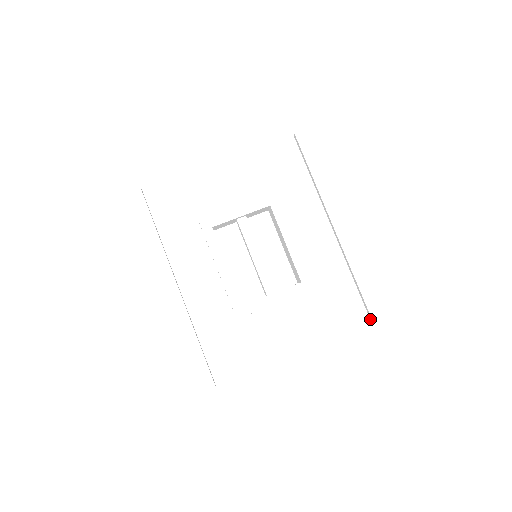
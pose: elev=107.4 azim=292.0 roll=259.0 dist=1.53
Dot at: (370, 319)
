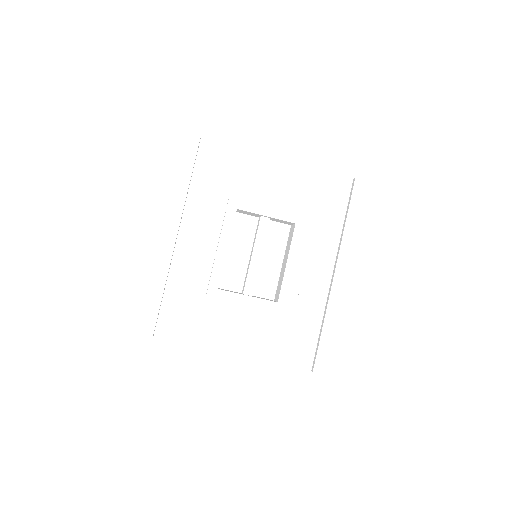
Dot at: (312, 368)
